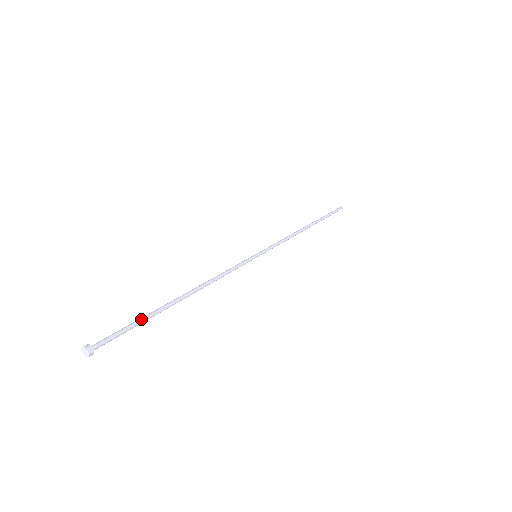
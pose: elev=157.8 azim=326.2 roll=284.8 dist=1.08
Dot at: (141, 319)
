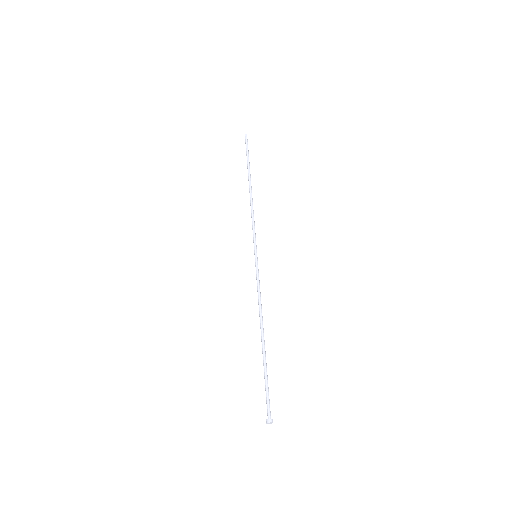
Dot at: (265, 377)
